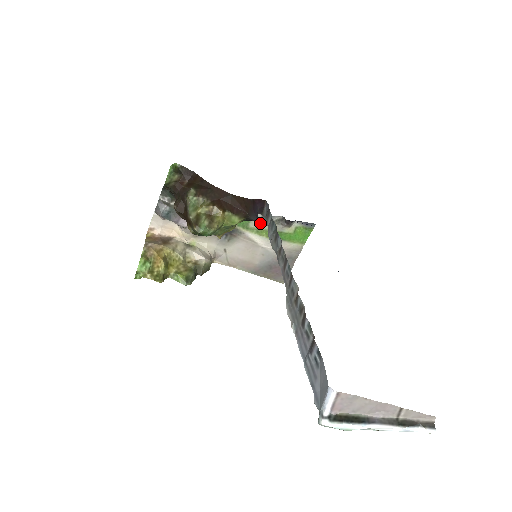
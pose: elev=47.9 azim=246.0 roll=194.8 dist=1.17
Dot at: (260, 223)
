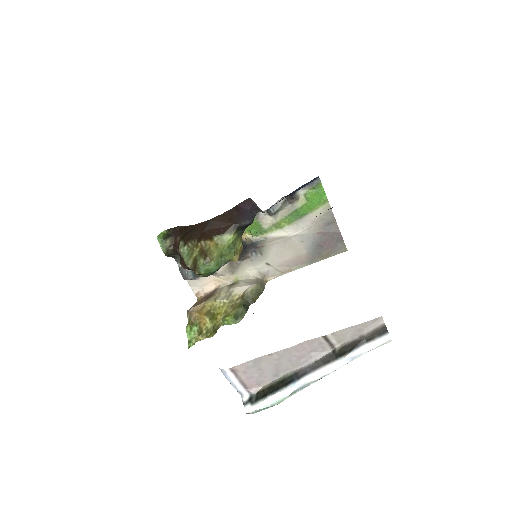
Dot at: (270, 218)
